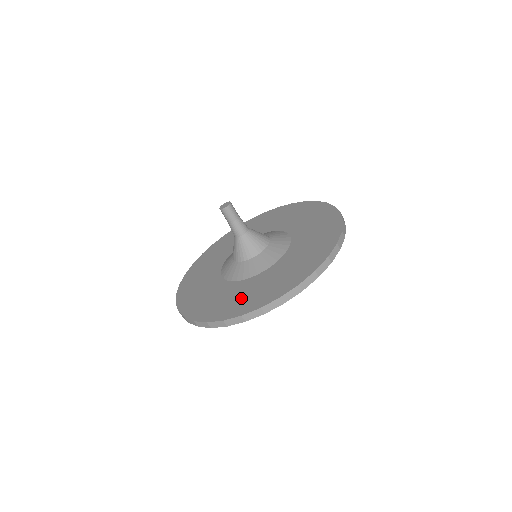
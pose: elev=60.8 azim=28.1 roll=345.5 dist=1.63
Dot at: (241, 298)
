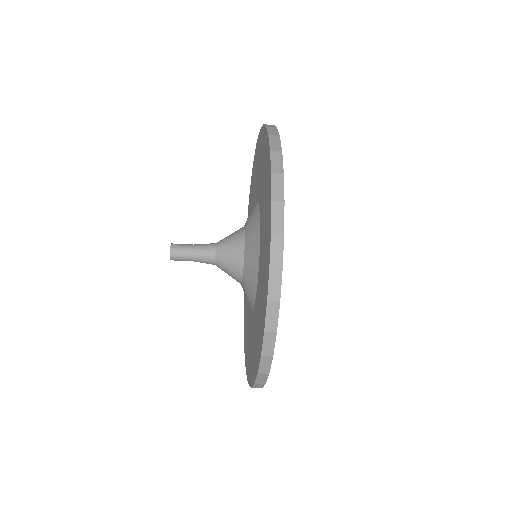
Dot at: (247, 338)
